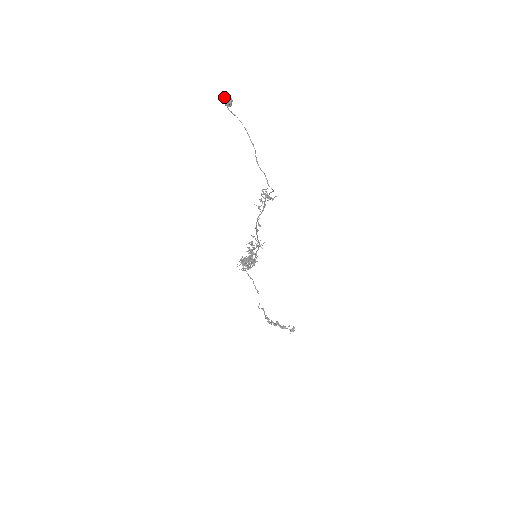
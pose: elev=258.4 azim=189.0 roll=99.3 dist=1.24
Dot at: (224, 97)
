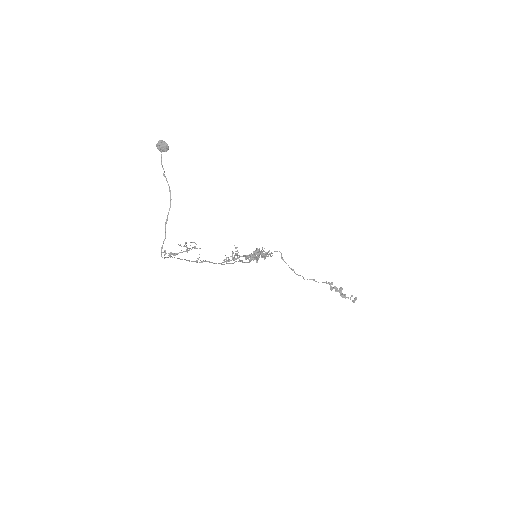
Dot at: (156, 146)
